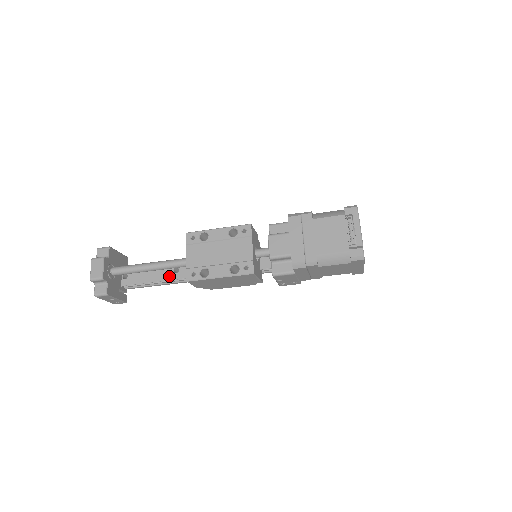
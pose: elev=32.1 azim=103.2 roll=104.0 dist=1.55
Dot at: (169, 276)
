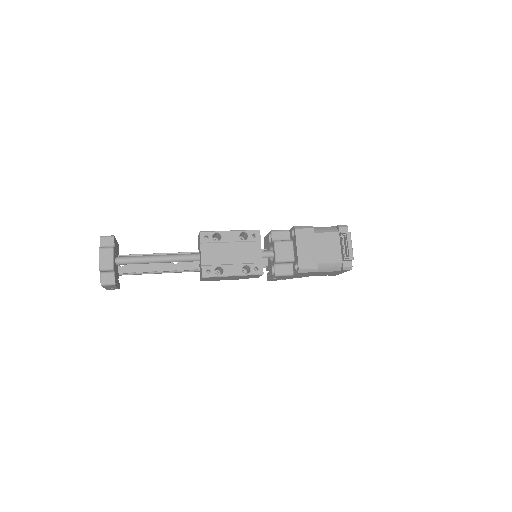
Dot at: (169, 267)
